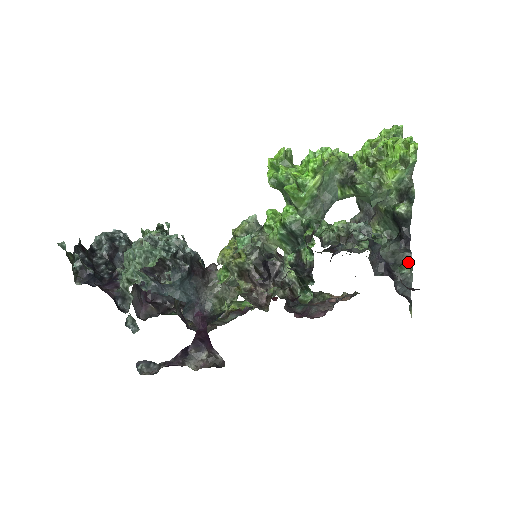
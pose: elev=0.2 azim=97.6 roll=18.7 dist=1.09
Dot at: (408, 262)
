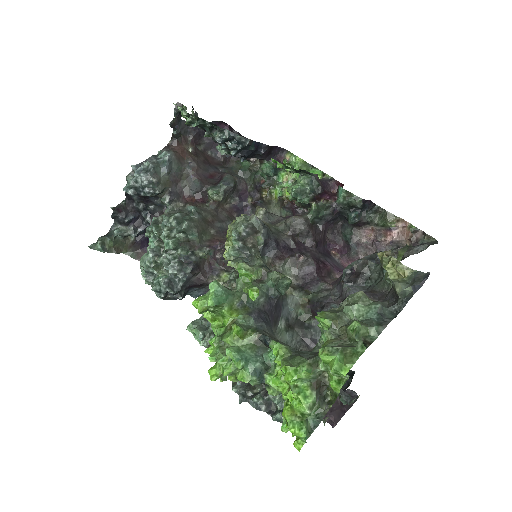
Dot at: occluded
